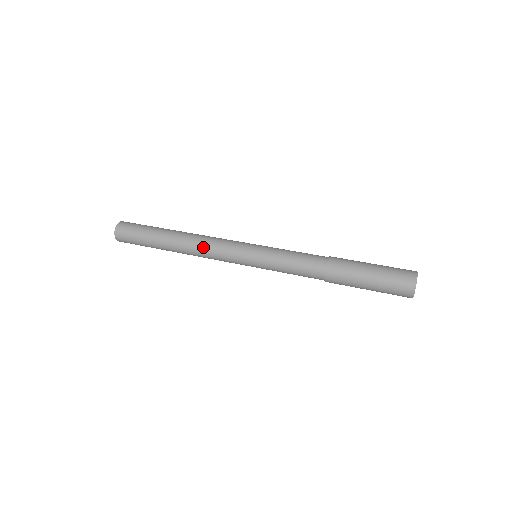
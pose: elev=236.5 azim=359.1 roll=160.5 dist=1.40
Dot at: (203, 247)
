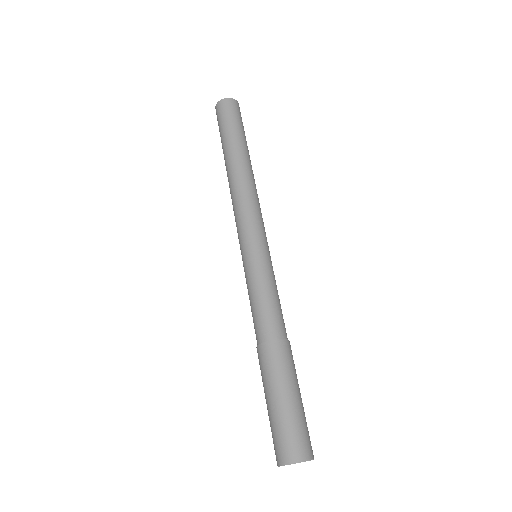
Dot at: (240, 194)
